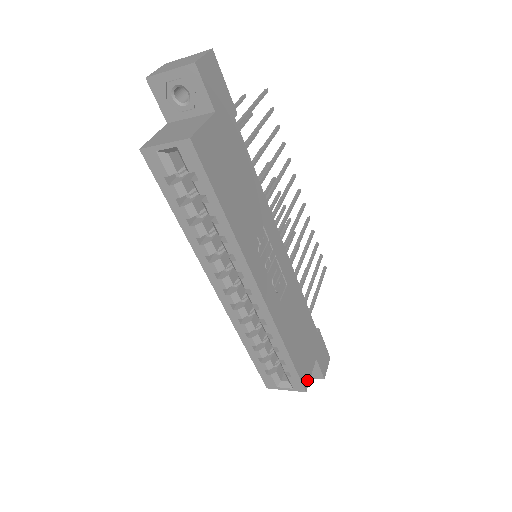
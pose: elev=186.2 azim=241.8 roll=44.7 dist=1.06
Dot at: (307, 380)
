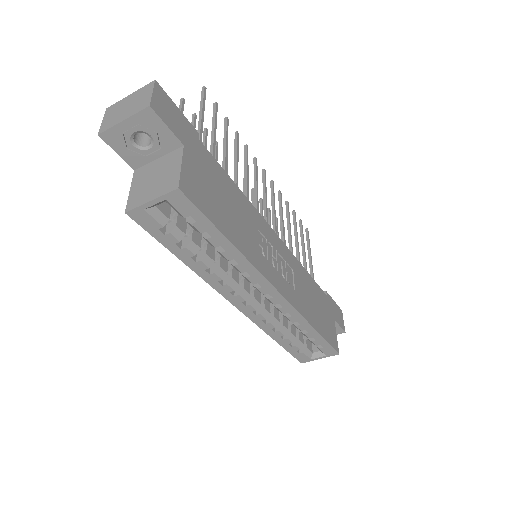
Dot at: (336, 343)
